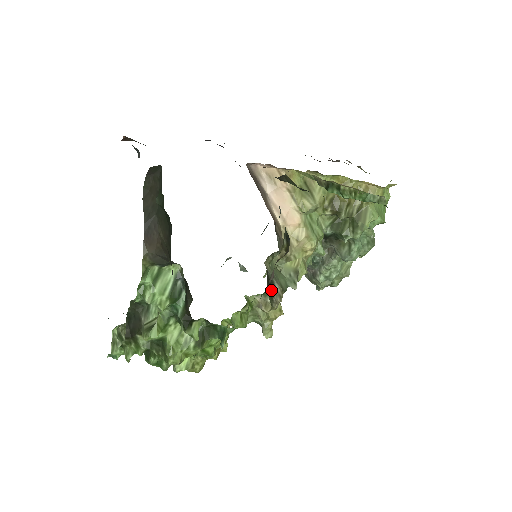
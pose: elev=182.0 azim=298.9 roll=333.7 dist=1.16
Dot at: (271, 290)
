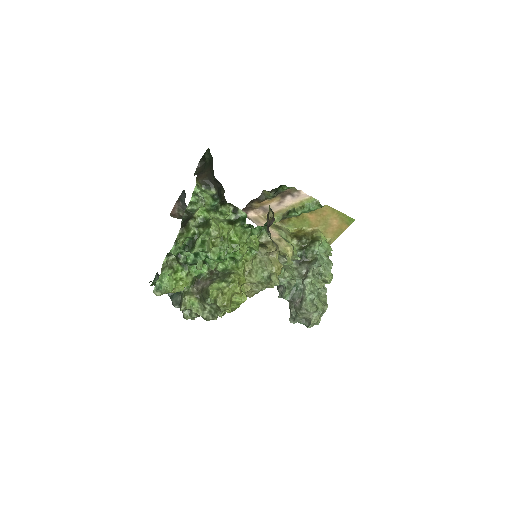
Dot at: occluded
